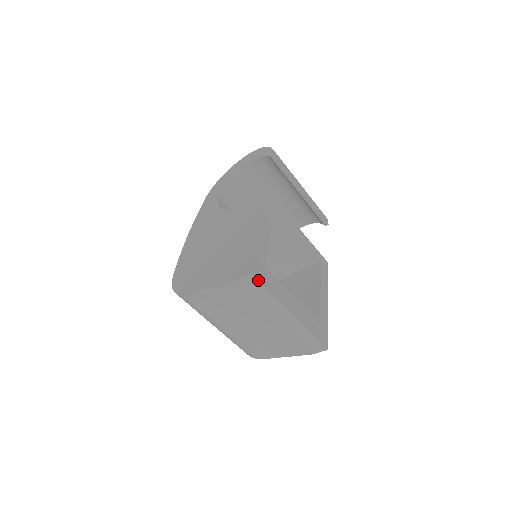
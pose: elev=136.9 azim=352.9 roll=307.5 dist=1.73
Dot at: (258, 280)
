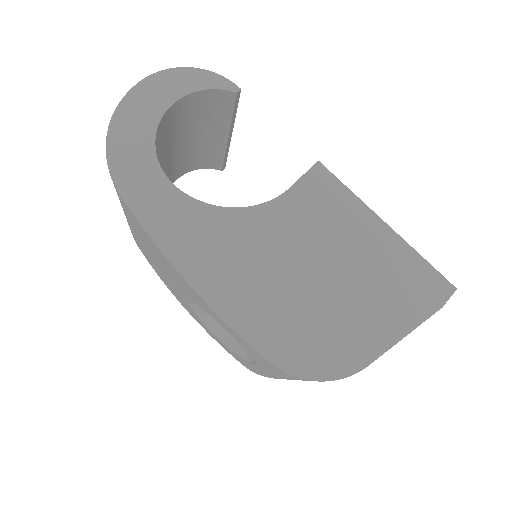
Dot at: occluded
